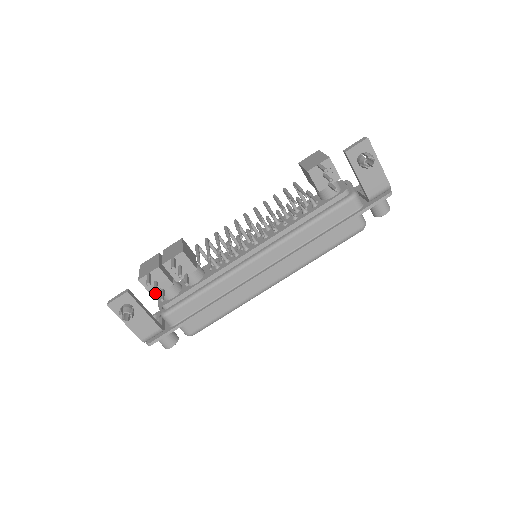
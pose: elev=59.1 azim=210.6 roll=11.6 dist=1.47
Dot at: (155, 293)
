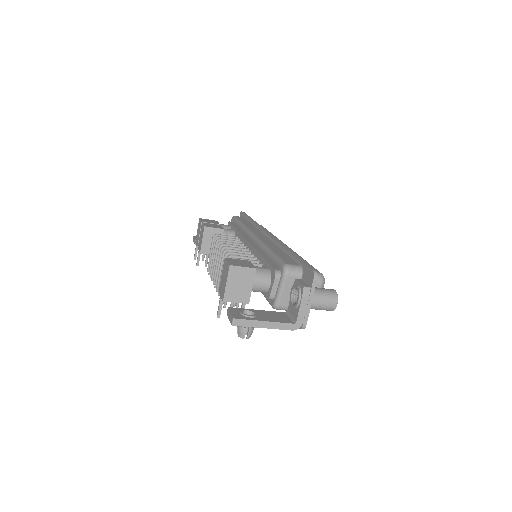
Dot at: (203, 260)
